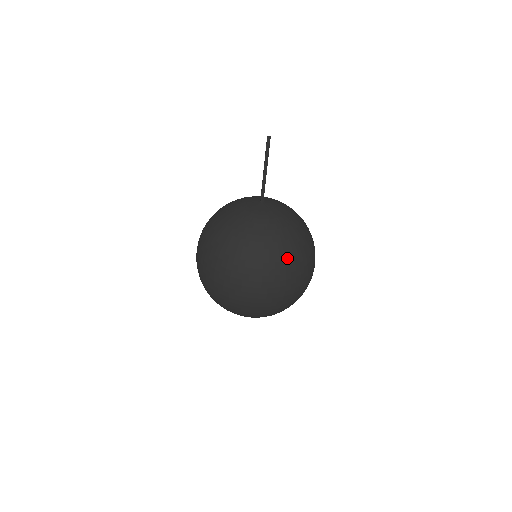
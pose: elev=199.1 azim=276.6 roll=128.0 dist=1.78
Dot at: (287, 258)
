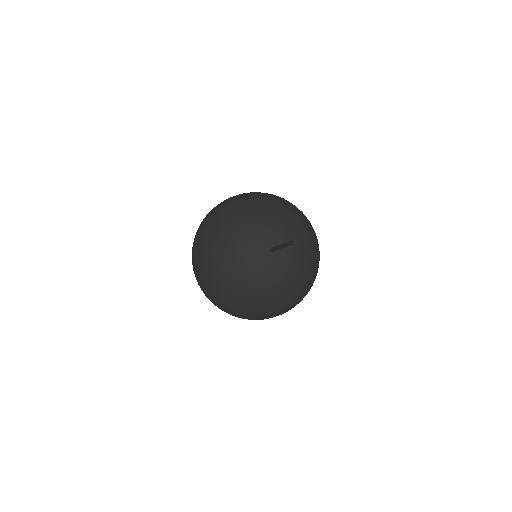
Dot at: (287, 307)
